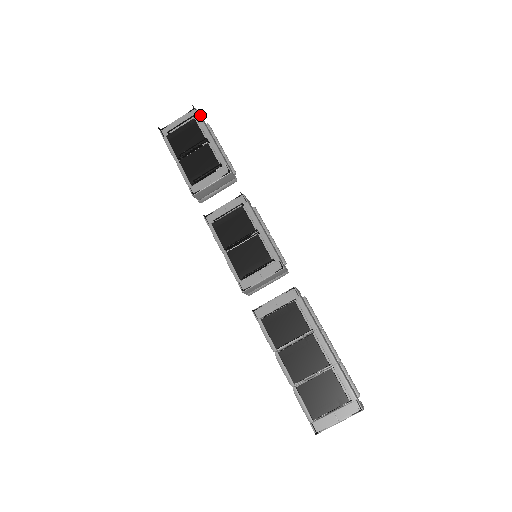
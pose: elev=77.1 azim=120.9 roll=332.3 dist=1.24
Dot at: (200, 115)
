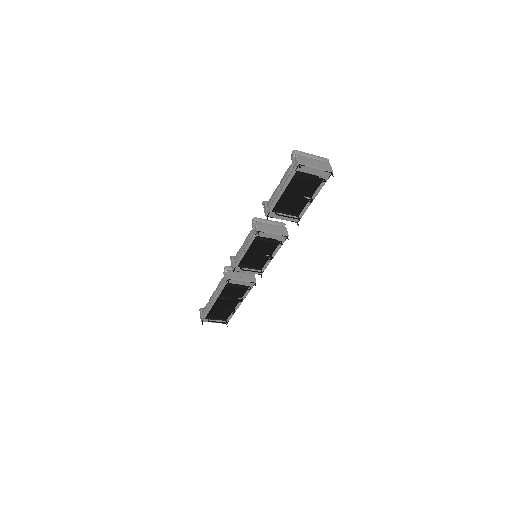
Dot at: (329, 175)
